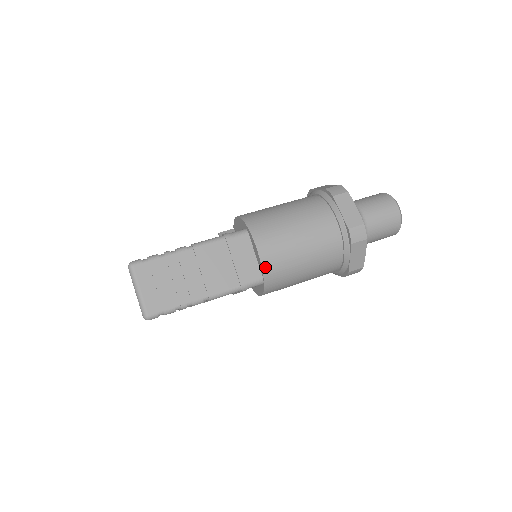
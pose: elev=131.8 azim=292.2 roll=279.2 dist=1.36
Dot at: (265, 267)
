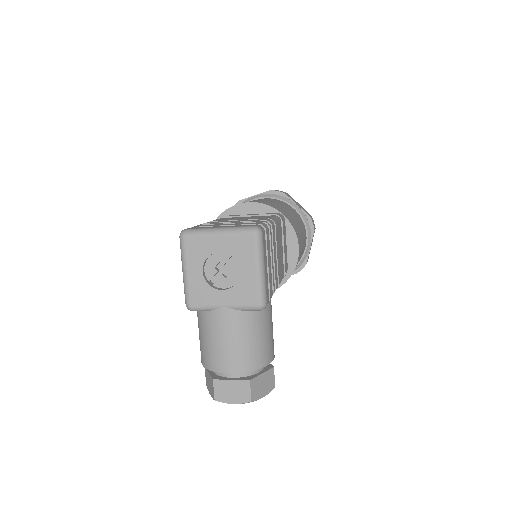
Dot at: (268, 205)
